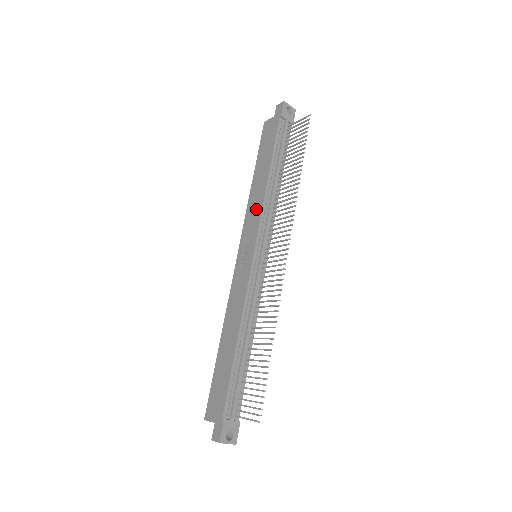
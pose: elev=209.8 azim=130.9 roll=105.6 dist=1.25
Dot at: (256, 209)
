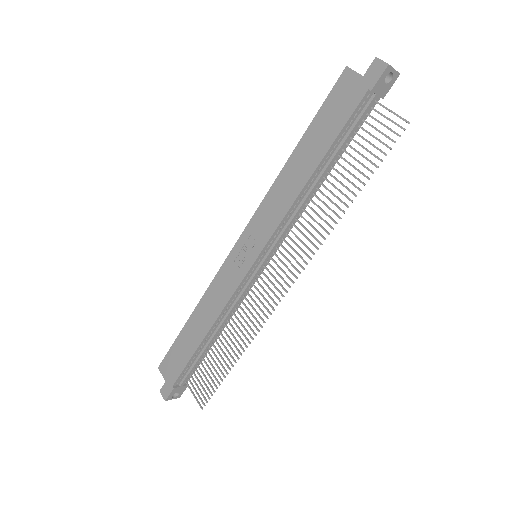
Dot at: (277, 209)
